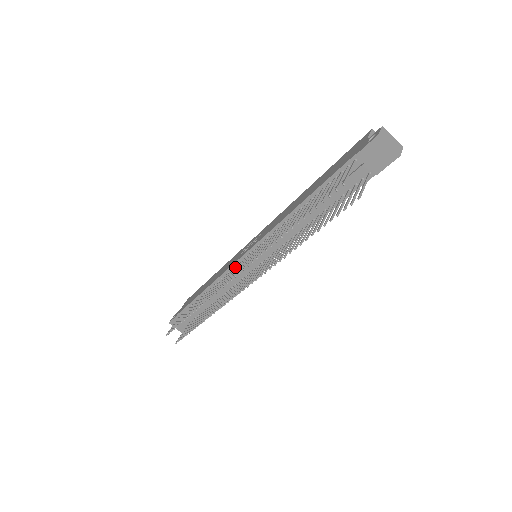
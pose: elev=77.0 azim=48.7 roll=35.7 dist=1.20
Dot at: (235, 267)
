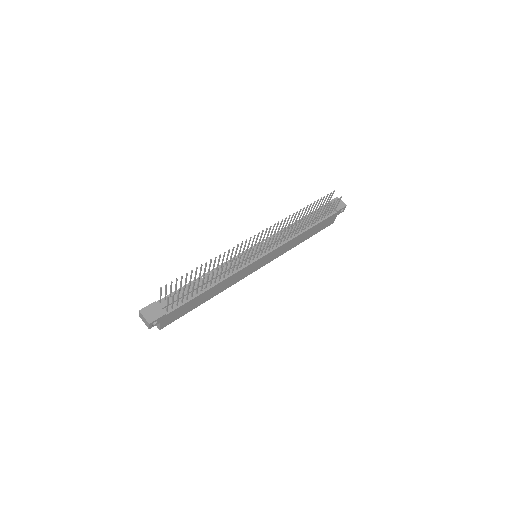
Dot at: (246, 249)
